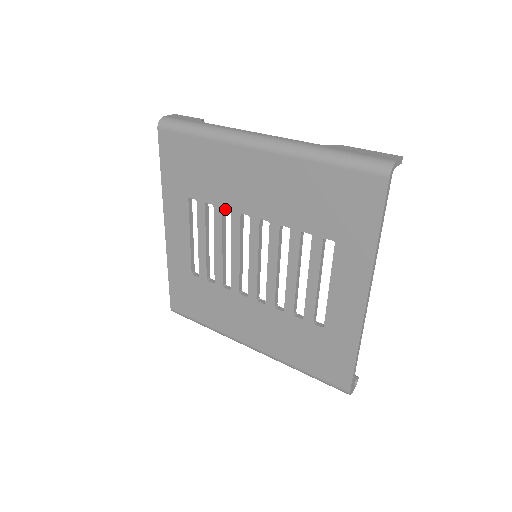
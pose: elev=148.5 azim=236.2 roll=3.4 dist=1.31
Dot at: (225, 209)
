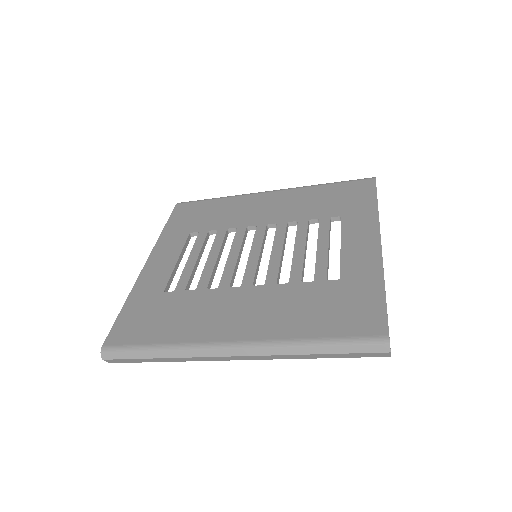
Dot at: occluded
